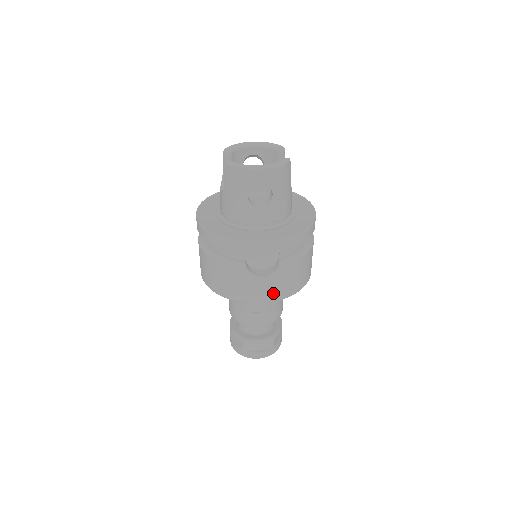
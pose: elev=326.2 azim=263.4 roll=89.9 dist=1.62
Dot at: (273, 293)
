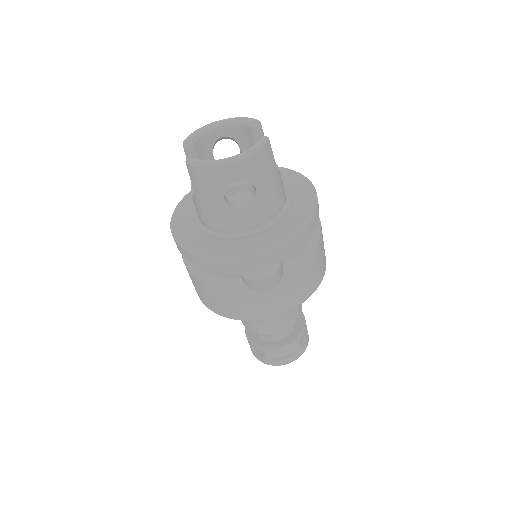
Dot at: (284, 304)
